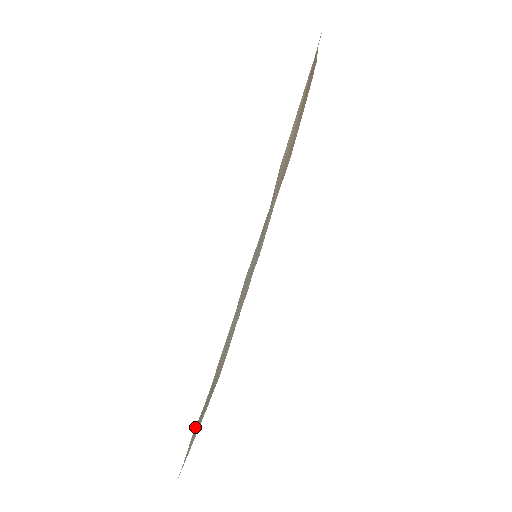
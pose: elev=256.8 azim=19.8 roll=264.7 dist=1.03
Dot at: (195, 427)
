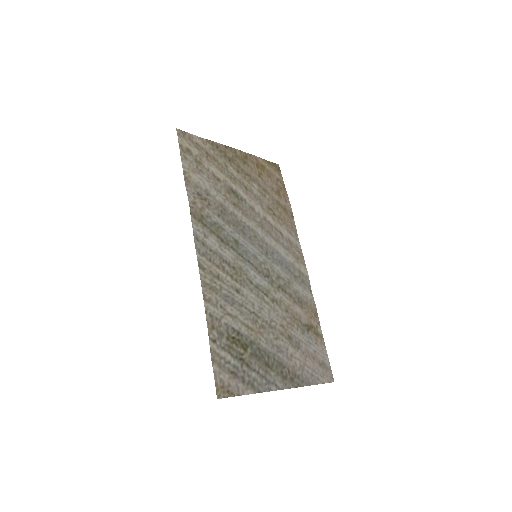
Dot at: (211, 351)
